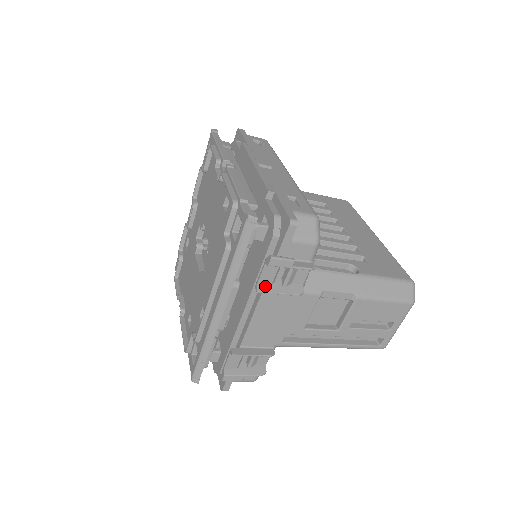
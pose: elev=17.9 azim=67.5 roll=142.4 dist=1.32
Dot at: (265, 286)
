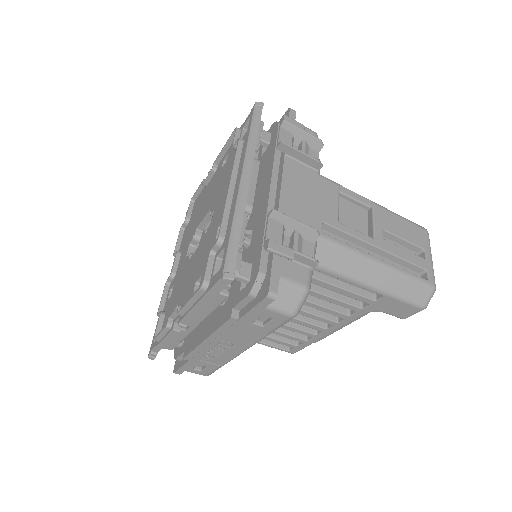
Dot at: (286, 146)
